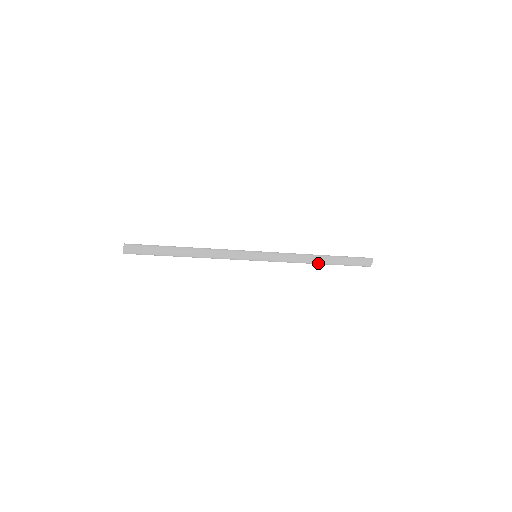
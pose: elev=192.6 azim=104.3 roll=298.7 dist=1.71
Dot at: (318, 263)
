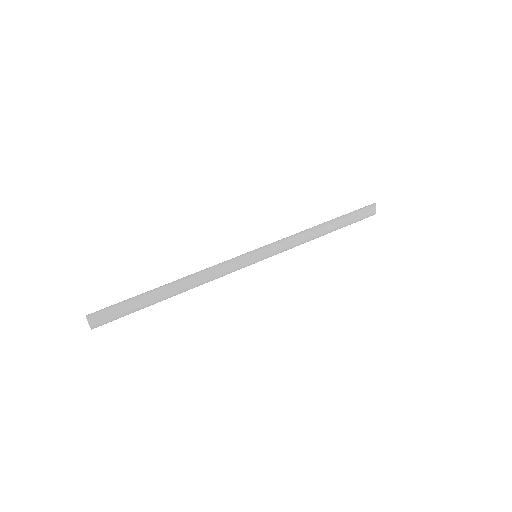
Dot at: (325, 234)
